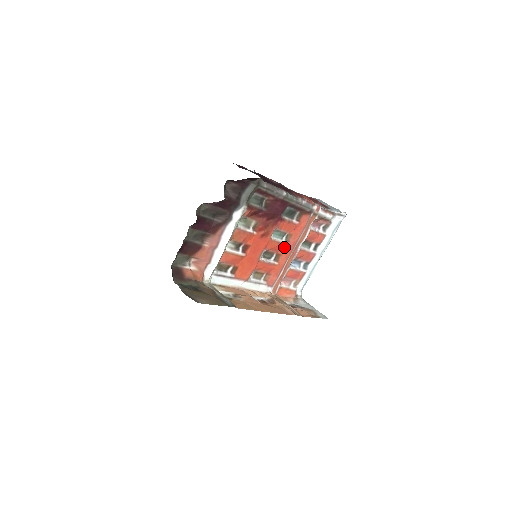
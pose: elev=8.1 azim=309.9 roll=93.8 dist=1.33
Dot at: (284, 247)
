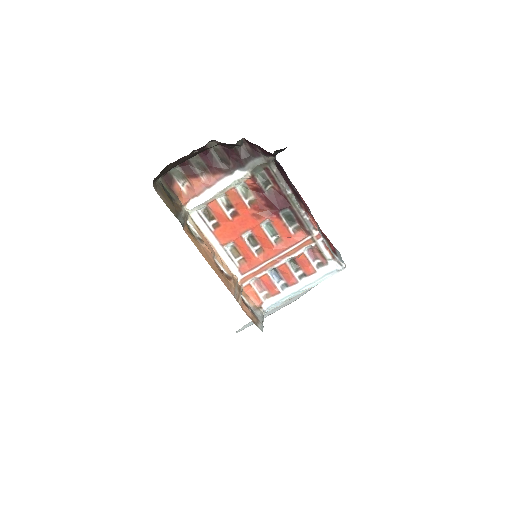
Dot at: (270, 245)
